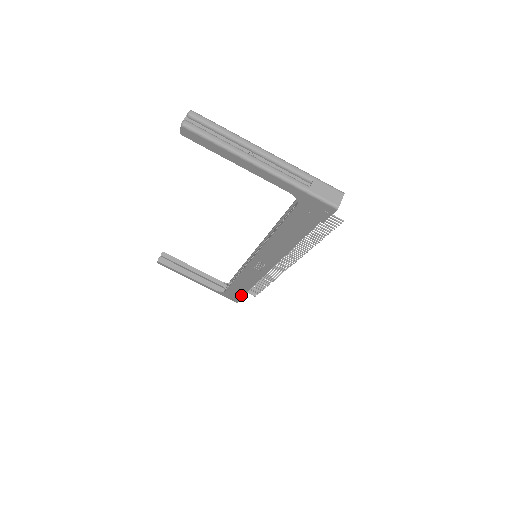
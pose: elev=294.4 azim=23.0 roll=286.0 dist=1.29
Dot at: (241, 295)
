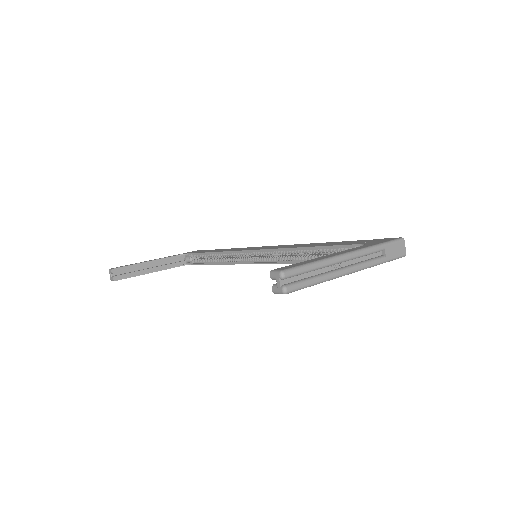
Dot at: occluded
